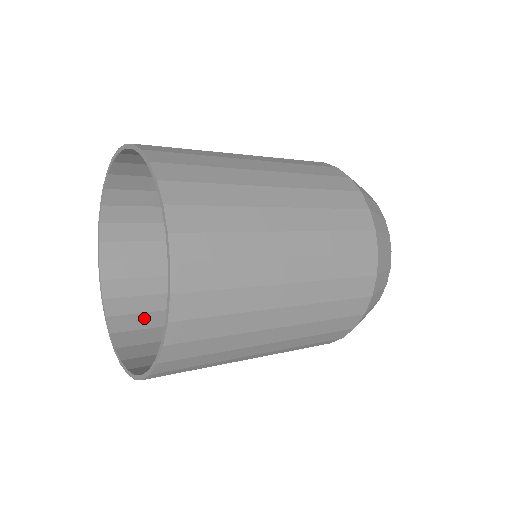
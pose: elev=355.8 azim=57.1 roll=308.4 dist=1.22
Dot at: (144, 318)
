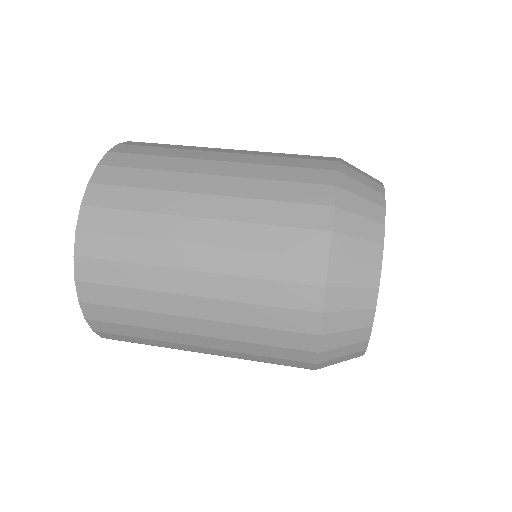
Dot at: occluded
